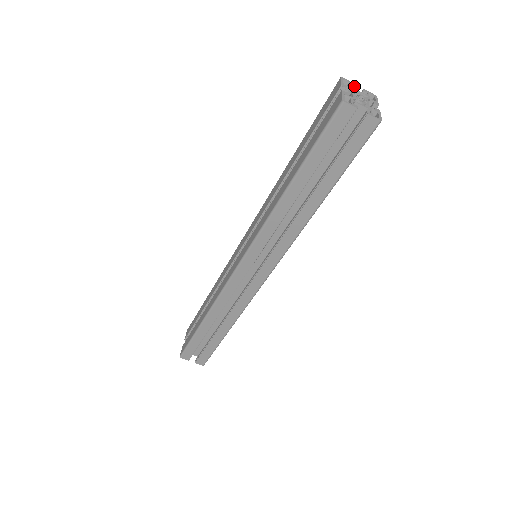
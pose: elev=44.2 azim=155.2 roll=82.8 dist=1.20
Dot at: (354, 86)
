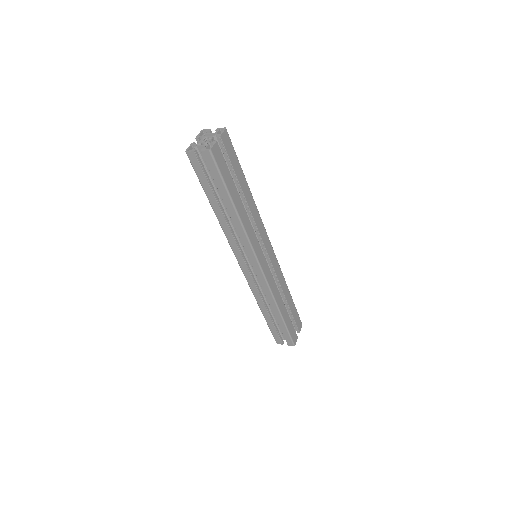
Dot at: (209, 131)
